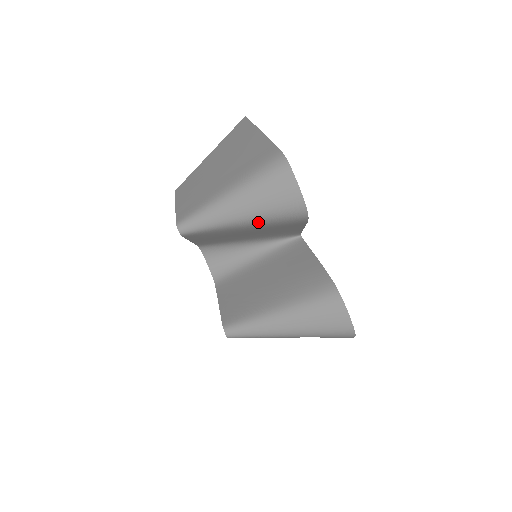
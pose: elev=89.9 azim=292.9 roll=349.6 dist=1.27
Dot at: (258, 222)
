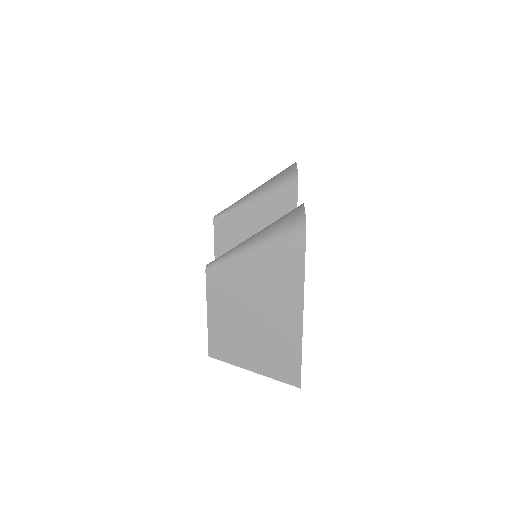
Dot at: (266, 196)
